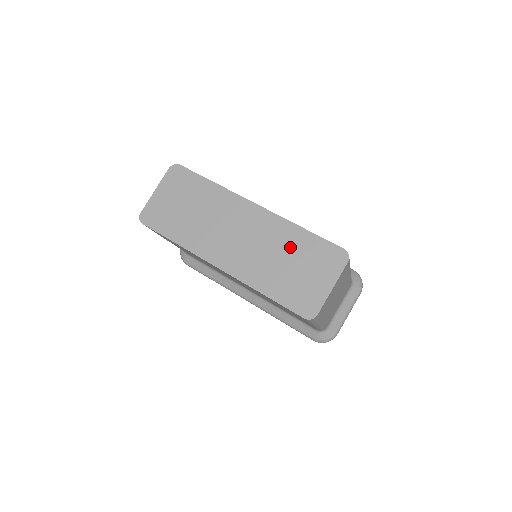
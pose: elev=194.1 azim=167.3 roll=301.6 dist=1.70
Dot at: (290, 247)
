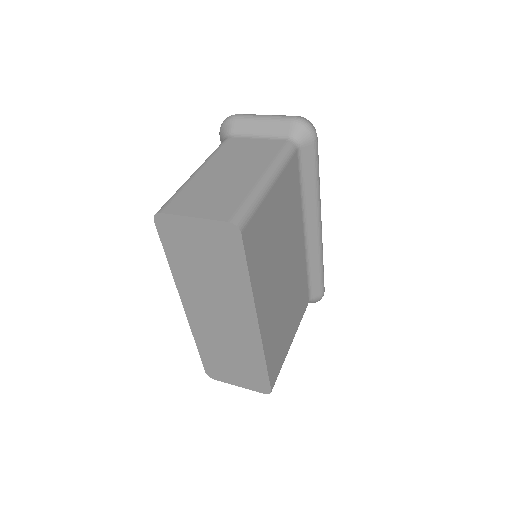
Dot at: (244, 358)
